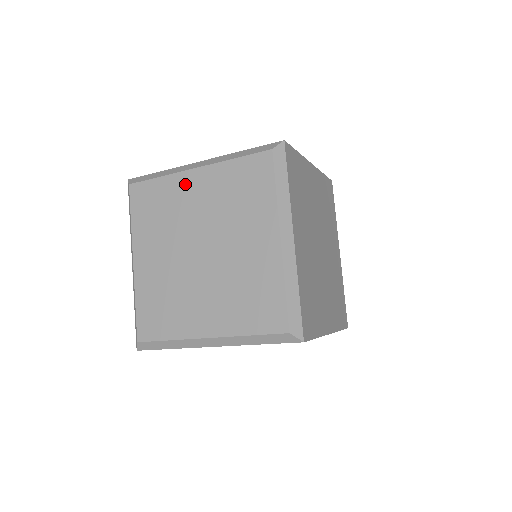
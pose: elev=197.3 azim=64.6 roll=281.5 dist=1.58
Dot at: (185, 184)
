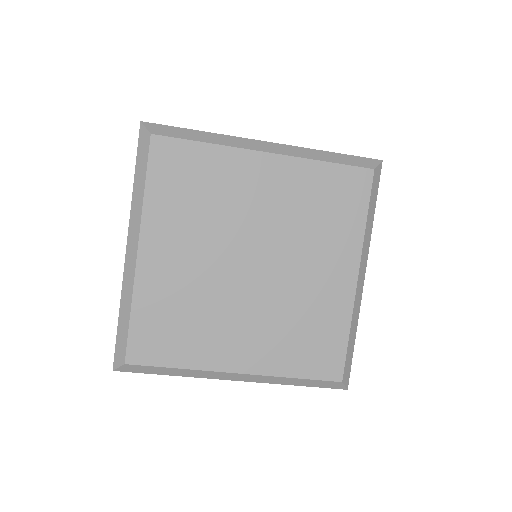
Dot at: (247, 168)
